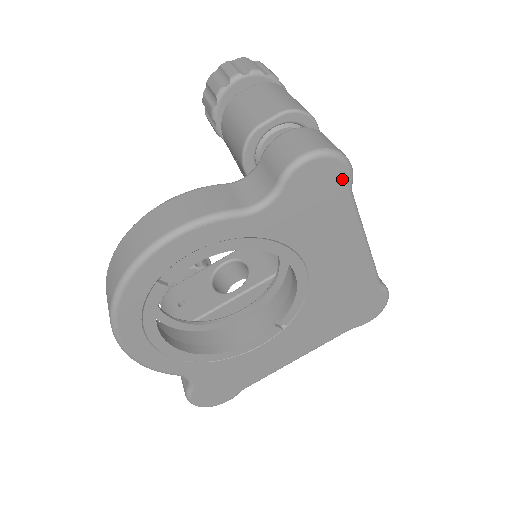
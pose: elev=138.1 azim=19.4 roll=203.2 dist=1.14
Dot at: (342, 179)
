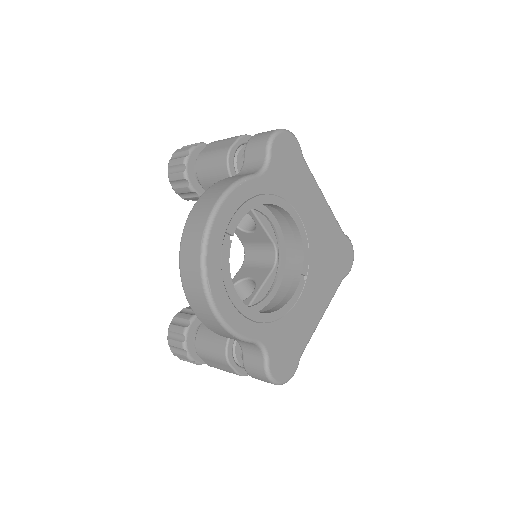
Dot at: (296, 147)
